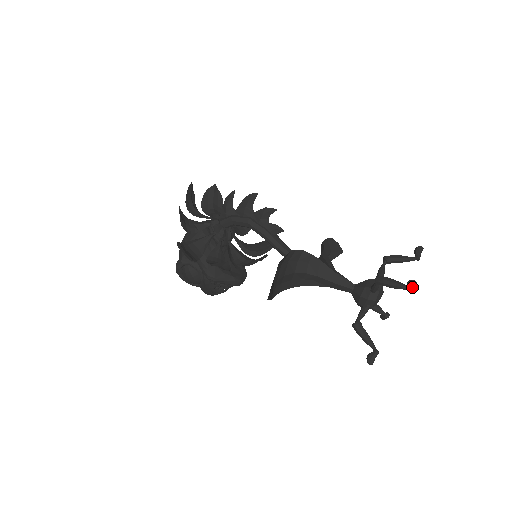
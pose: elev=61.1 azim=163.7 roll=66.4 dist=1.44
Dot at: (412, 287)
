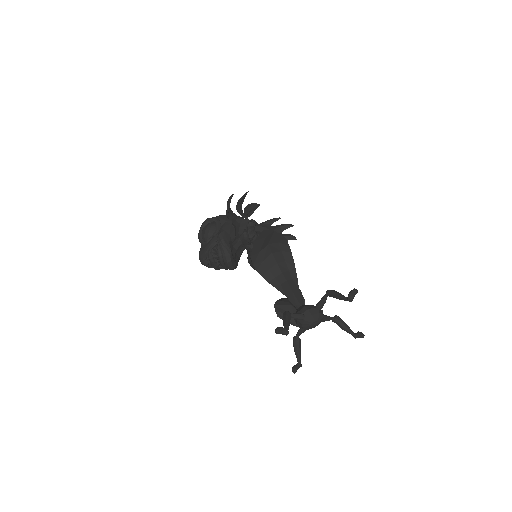
Dot at: (353, 291)
